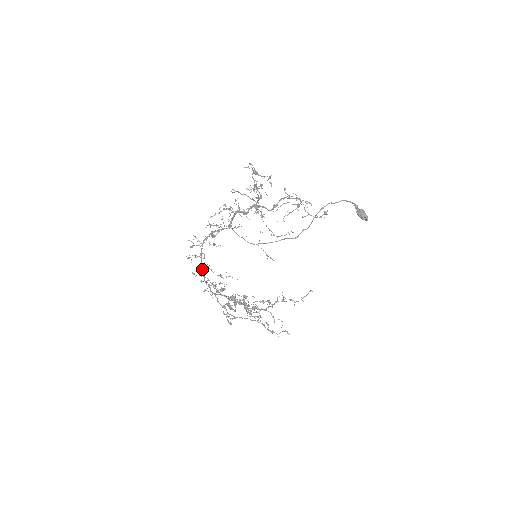
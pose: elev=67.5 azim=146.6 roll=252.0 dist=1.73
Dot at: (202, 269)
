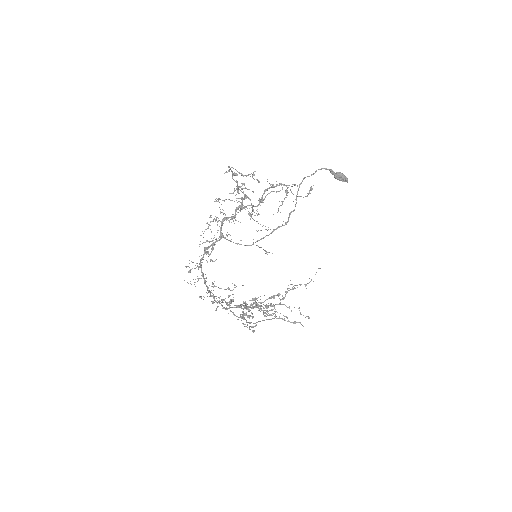
Dot at: (209, 290)
